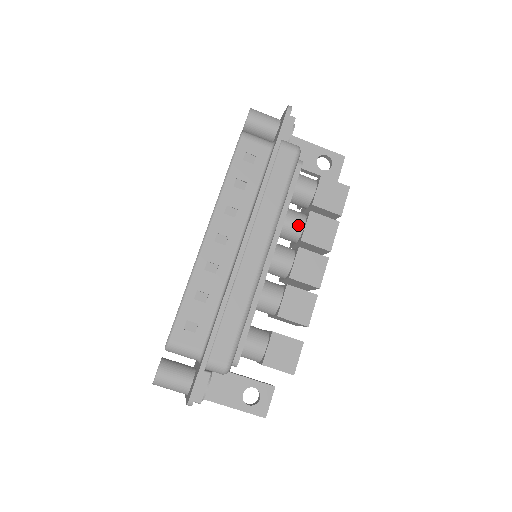
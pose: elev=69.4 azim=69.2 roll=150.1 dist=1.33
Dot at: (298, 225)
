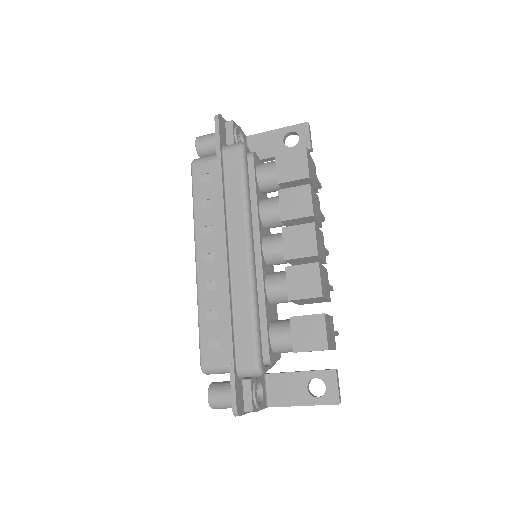
Dot at: (274, 209)
